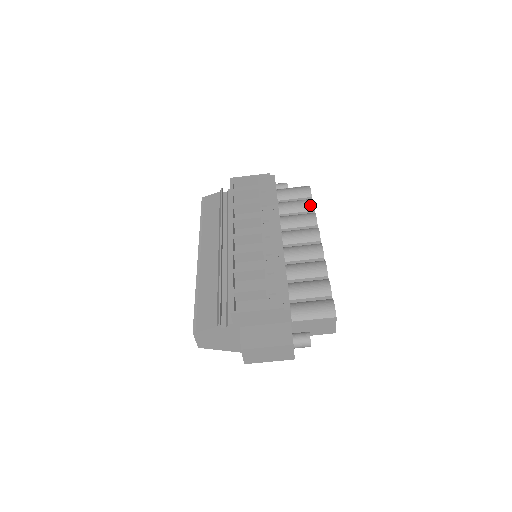
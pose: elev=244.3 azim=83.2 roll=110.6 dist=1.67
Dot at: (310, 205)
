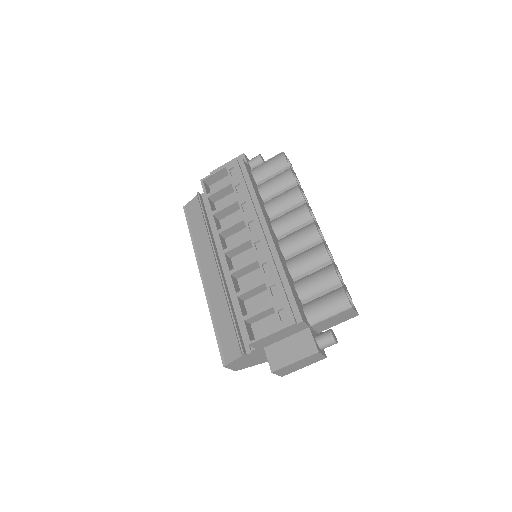
Dot at: (290, 178)
